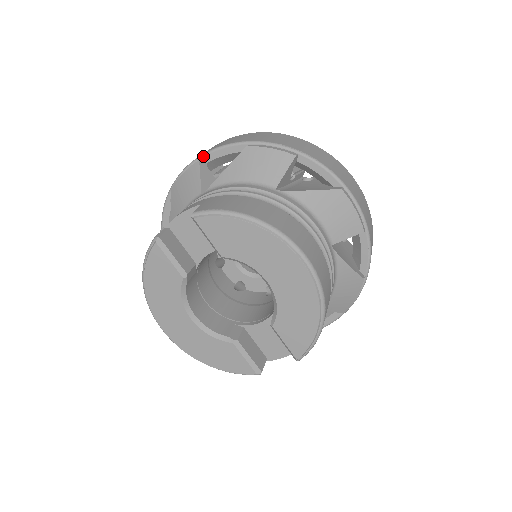
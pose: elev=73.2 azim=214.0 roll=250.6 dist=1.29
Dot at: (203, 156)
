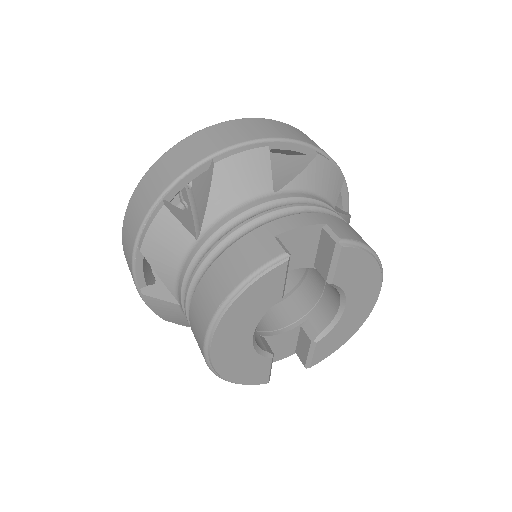
Dot at: (269, 141)
